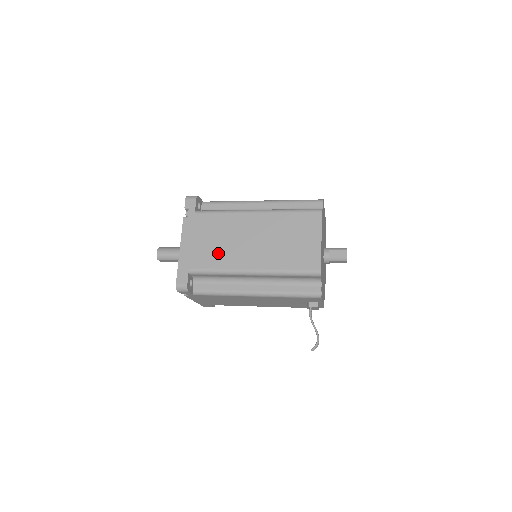
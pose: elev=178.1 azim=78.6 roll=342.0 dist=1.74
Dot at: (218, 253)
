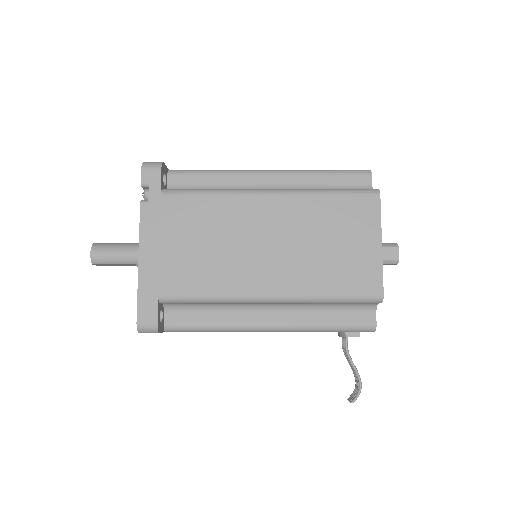
Dot at: (208, 266)
